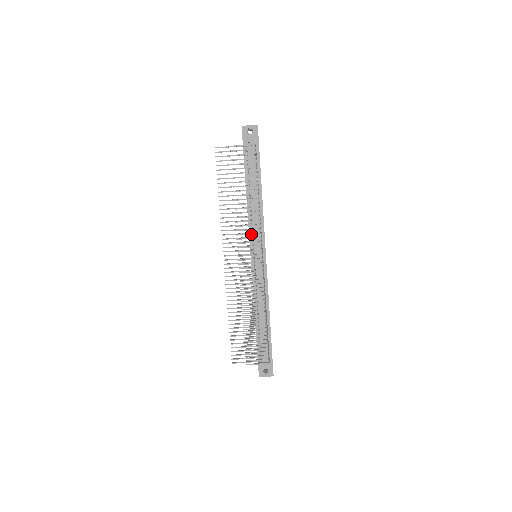
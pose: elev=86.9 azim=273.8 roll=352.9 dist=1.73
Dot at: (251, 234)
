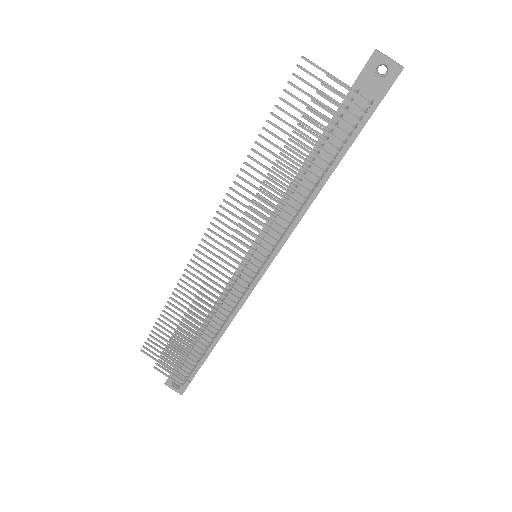
Dot at: (263, 233)
